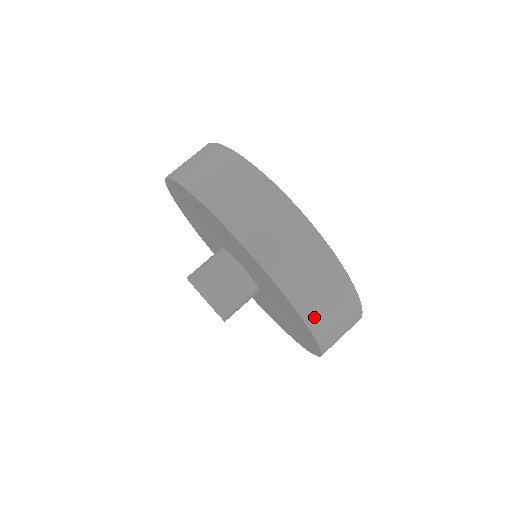
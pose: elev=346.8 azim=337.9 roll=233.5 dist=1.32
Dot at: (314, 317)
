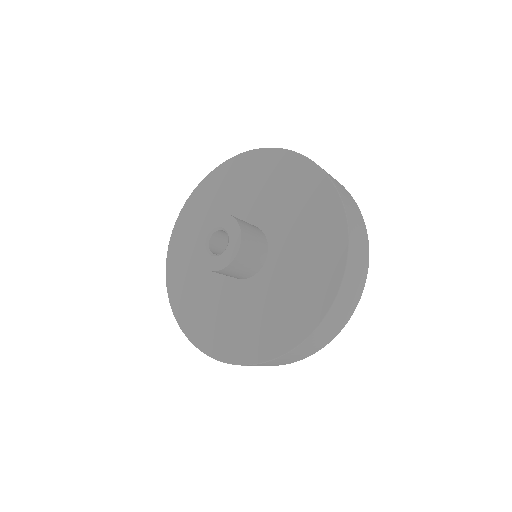
Dot at: (351, 227)
